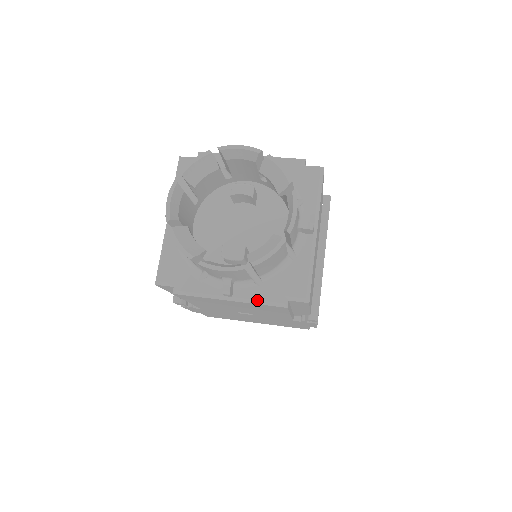
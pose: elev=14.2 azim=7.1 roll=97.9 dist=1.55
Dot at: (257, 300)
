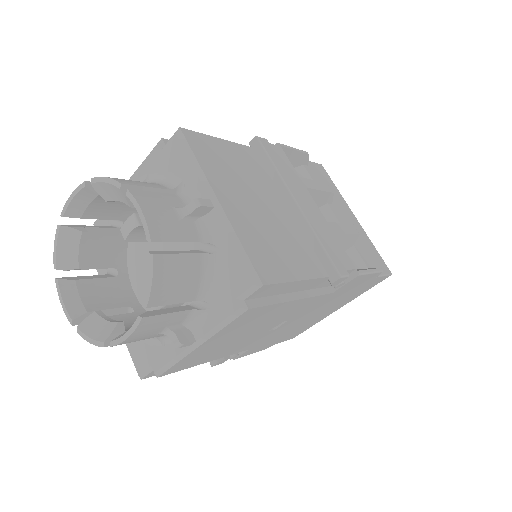
Dot at: (216, 326)
